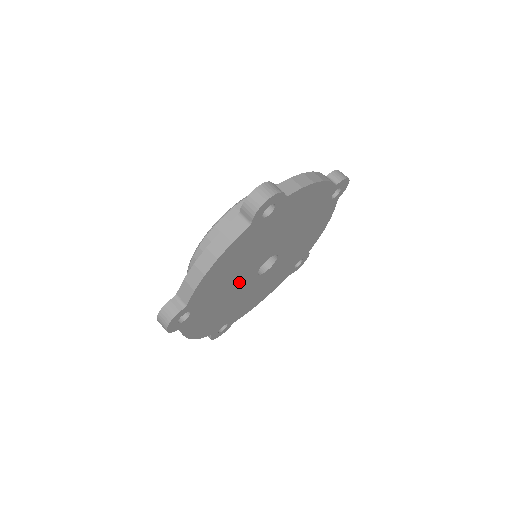
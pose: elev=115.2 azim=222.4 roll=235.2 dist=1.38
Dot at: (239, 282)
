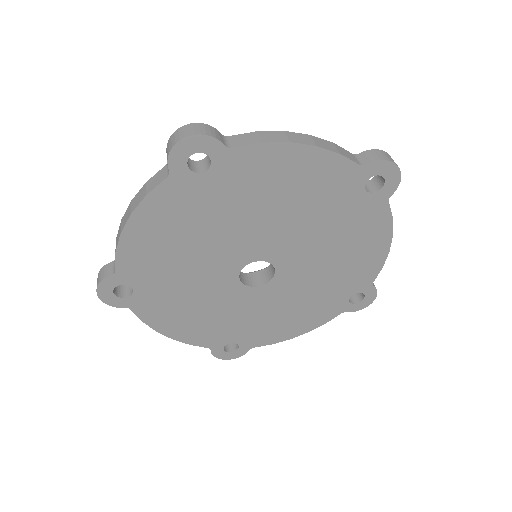
Dot at: (240, 238)
